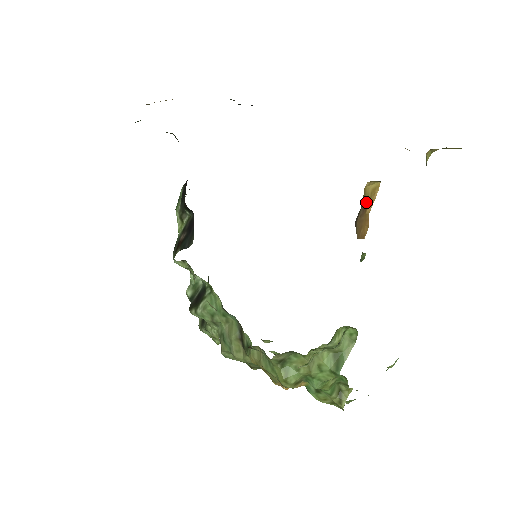
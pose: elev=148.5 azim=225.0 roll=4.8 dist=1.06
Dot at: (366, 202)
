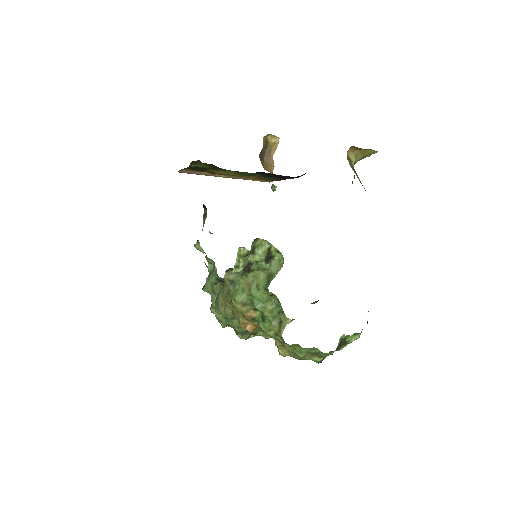
Dot at: (269, 148)
